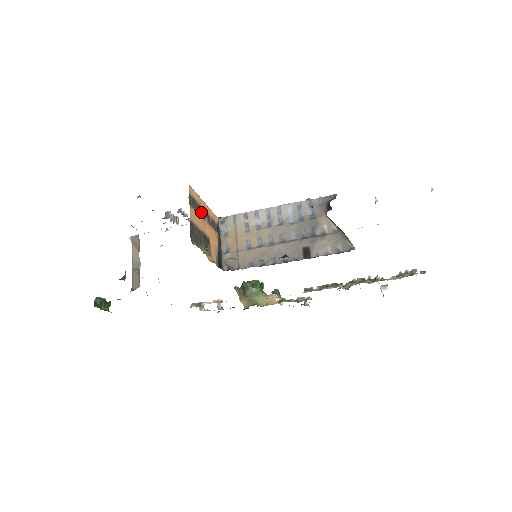
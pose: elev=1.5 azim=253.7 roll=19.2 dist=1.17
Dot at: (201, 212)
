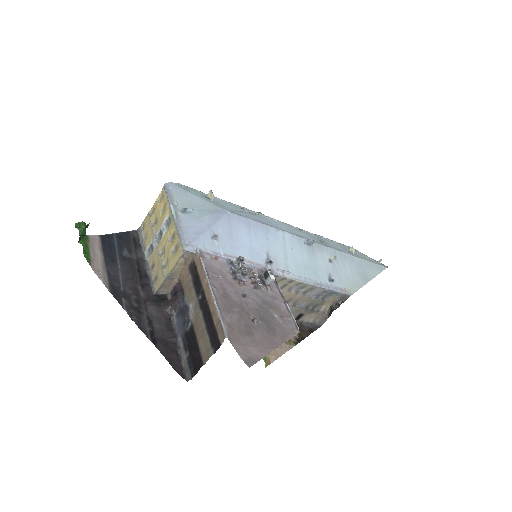
Dot at: occluded
